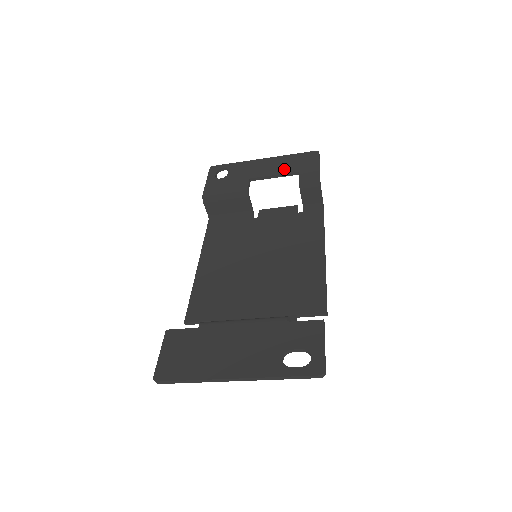
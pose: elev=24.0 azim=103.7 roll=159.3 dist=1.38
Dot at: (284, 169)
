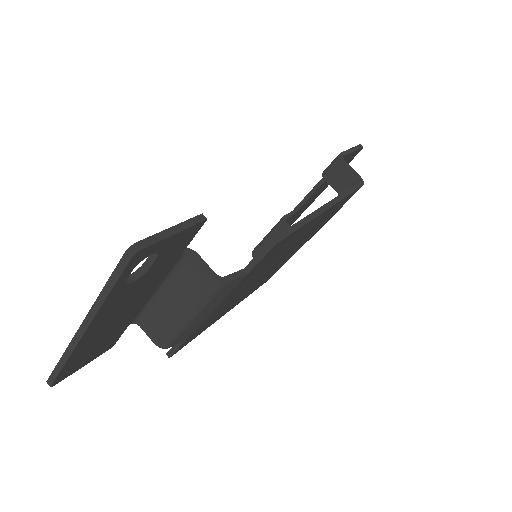
Dot at: occluded
